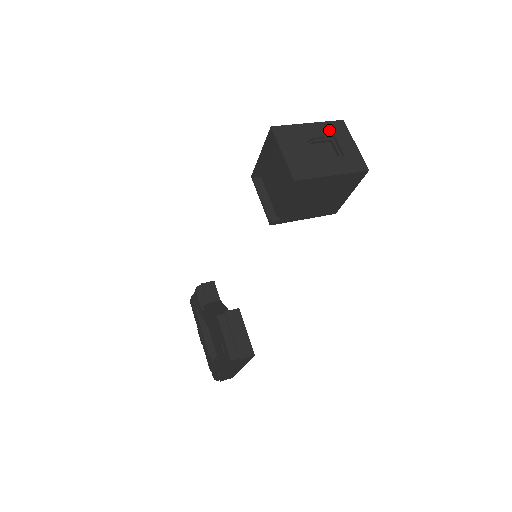
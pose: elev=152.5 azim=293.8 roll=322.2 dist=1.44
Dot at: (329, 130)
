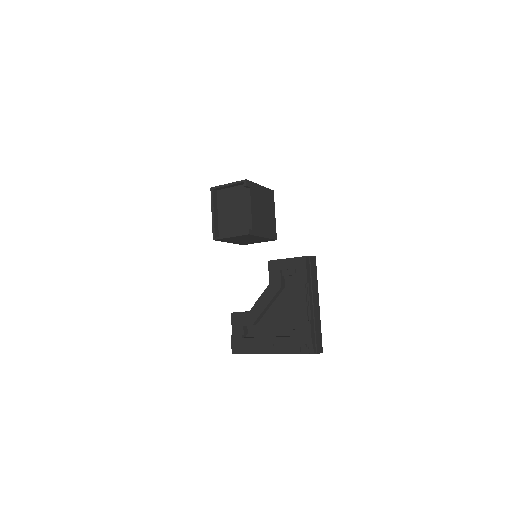
Dot at: occluded
